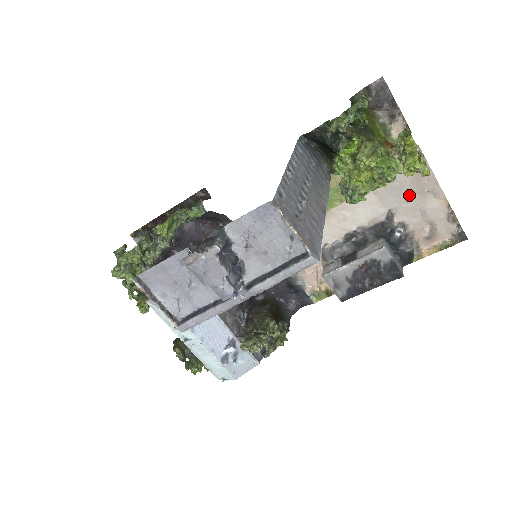
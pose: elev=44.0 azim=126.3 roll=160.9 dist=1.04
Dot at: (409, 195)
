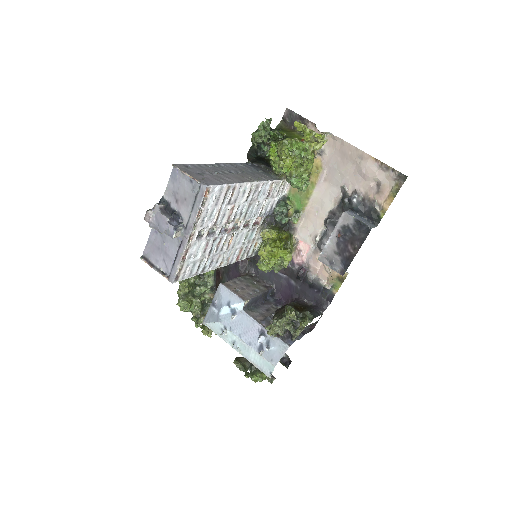
Dot at: (346, 168)
